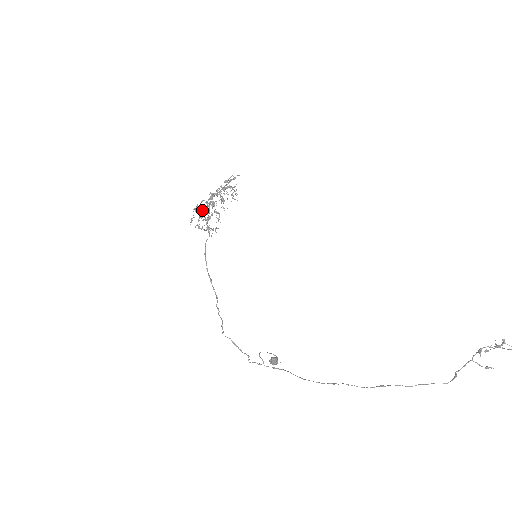
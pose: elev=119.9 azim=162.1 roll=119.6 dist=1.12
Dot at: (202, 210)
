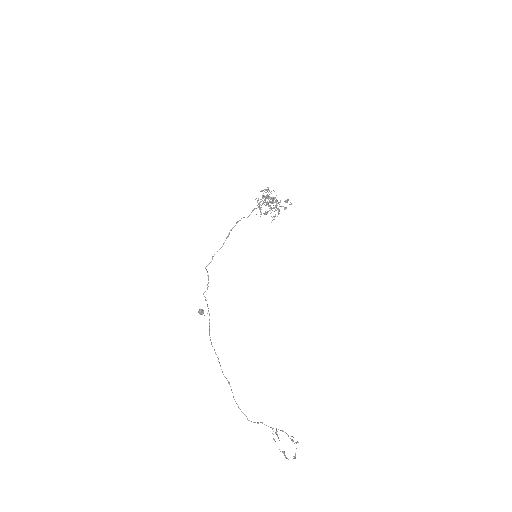
Dot at: (263, 198)
